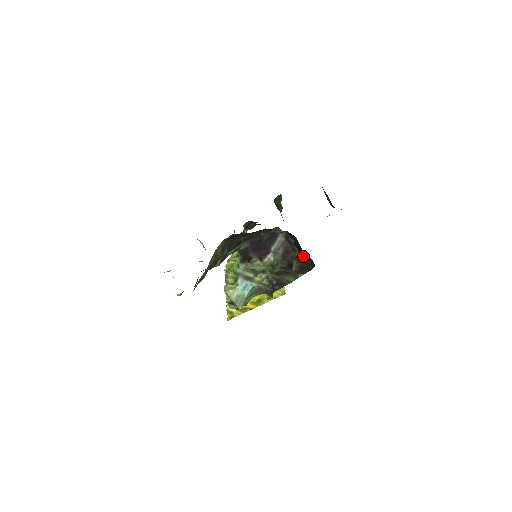
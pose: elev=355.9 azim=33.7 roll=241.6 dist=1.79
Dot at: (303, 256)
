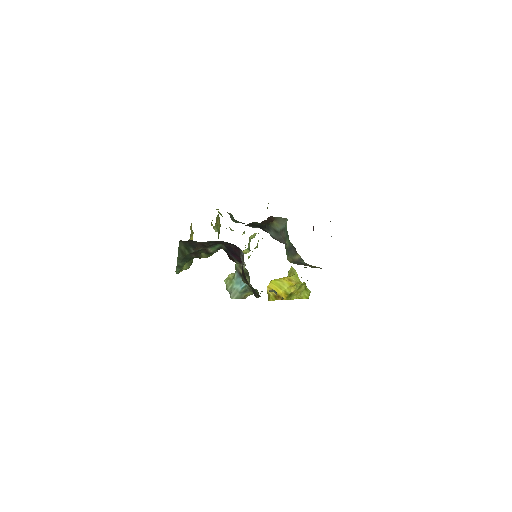
Dot at: occluded
